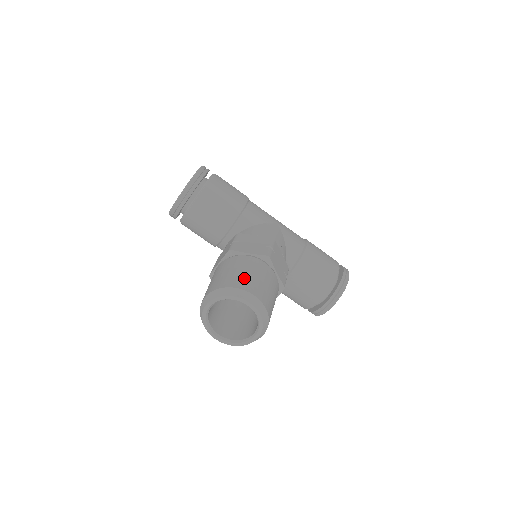
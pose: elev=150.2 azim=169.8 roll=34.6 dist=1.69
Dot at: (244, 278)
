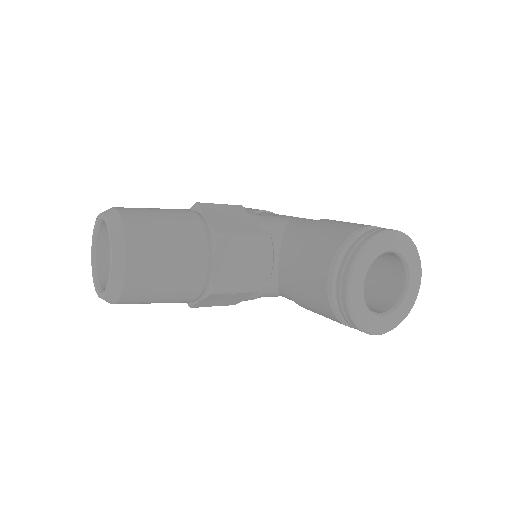
Dot at: occluded
